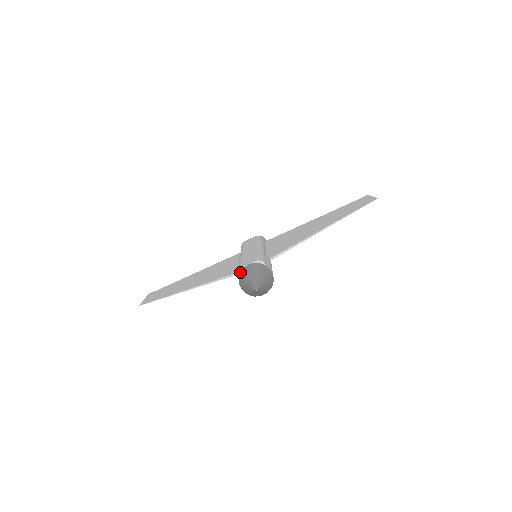
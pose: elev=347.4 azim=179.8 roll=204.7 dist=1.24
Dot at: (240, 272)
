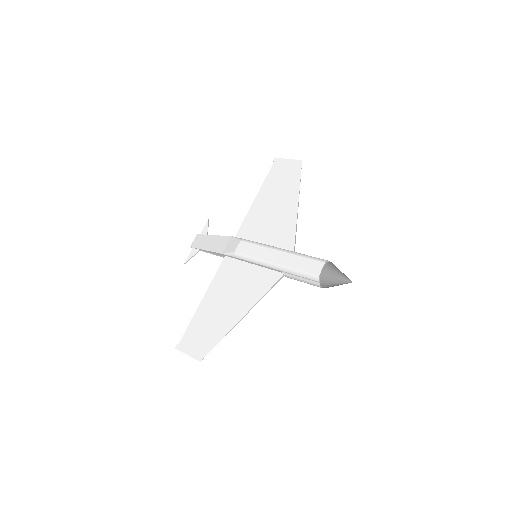
Dot at: (320, 278)
